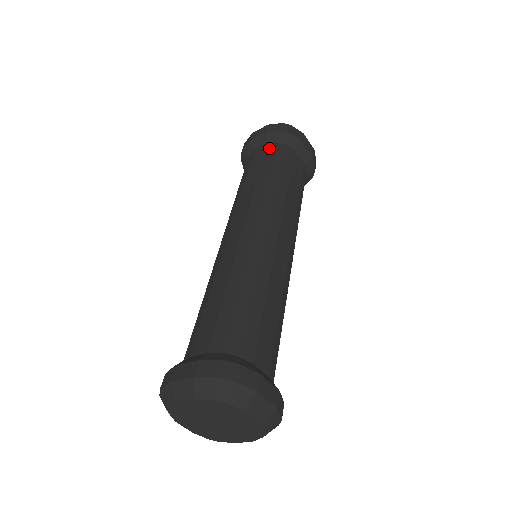
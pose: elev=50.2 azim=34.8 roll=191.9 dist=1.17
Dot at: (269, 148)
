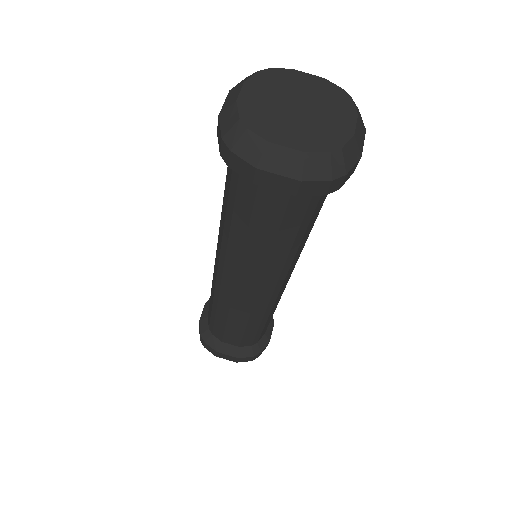
Dot at: occluded
